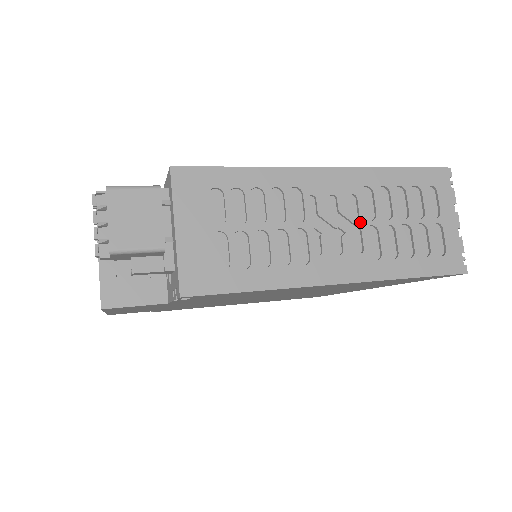
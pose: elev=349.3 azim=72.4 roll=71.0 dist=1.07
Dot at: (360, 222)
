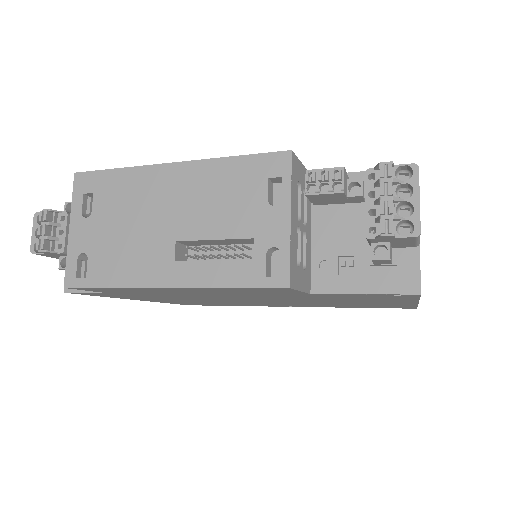
Dot at: occluded
